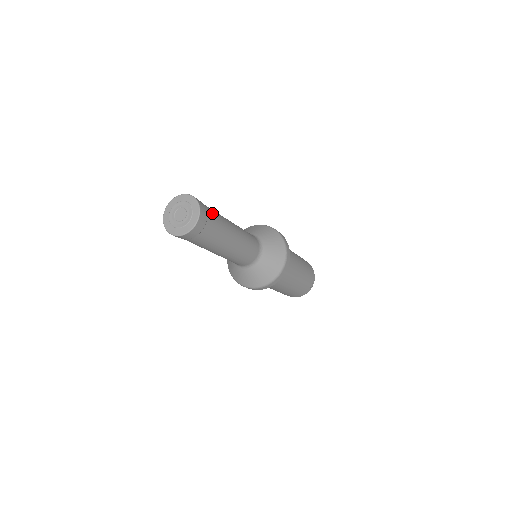
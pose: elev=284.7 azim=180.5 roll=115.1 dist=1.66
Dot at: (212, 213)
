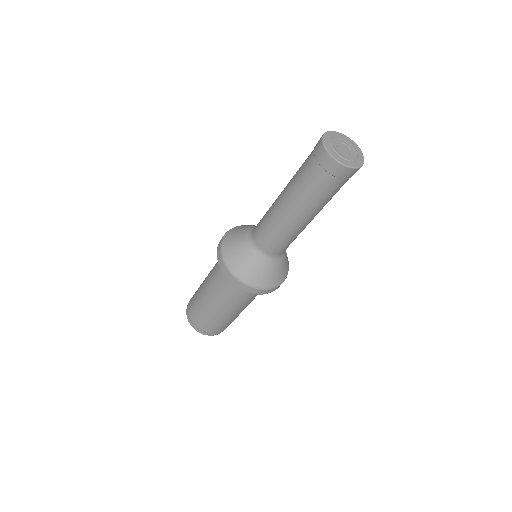
Dot at: occluded
